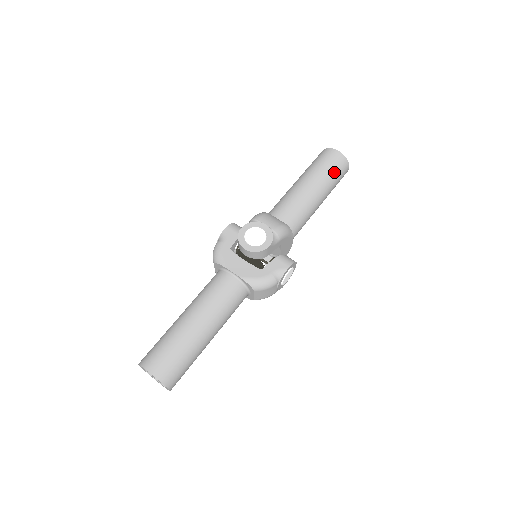
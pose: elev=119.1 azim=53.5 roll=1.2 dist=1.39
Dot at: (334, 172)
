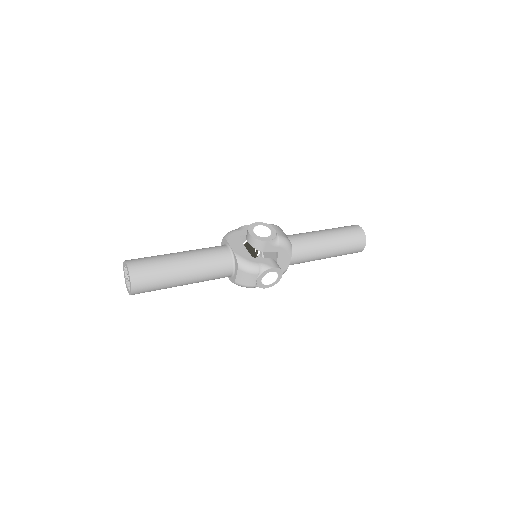
Dot at: (350, 239)
